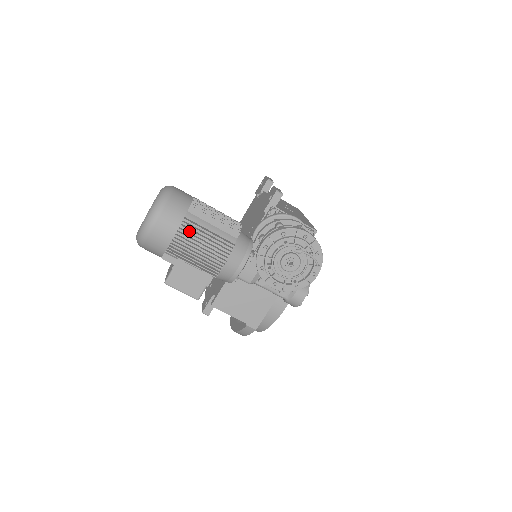
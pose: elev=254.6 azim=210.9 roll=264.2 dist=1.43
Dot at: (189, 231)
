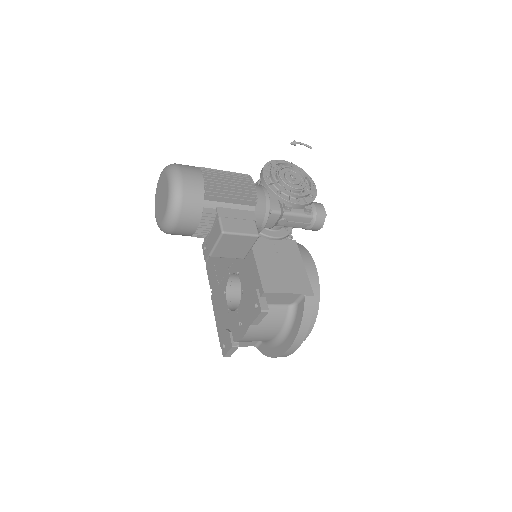
Dot at: (209, 176)
